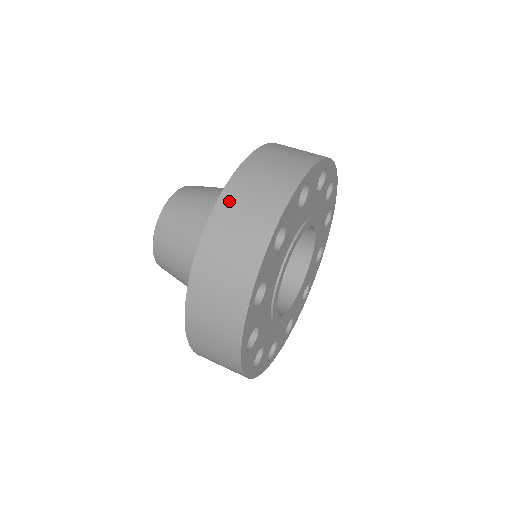
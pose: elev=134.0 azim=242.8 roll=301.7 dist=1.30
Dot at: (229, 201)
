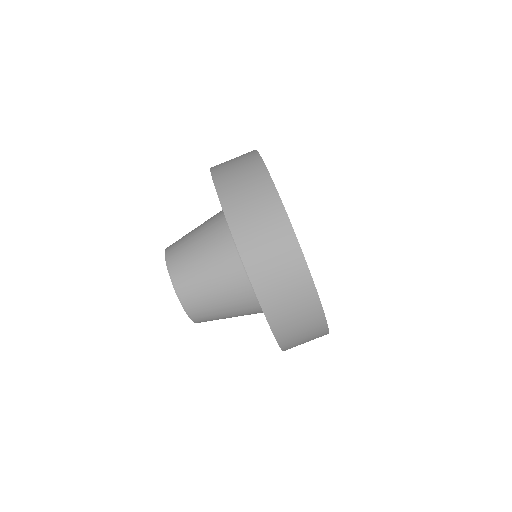
Dot at: (235, 215)
